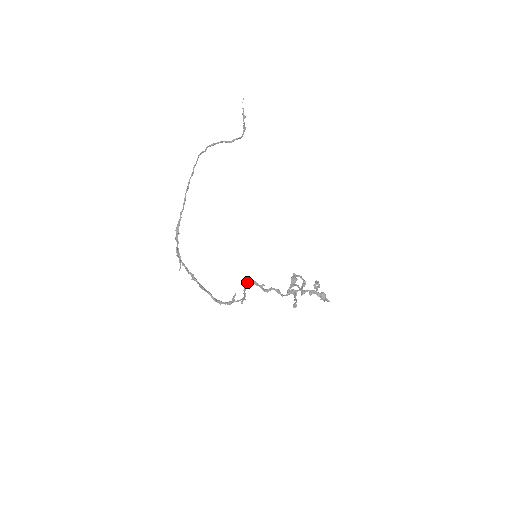
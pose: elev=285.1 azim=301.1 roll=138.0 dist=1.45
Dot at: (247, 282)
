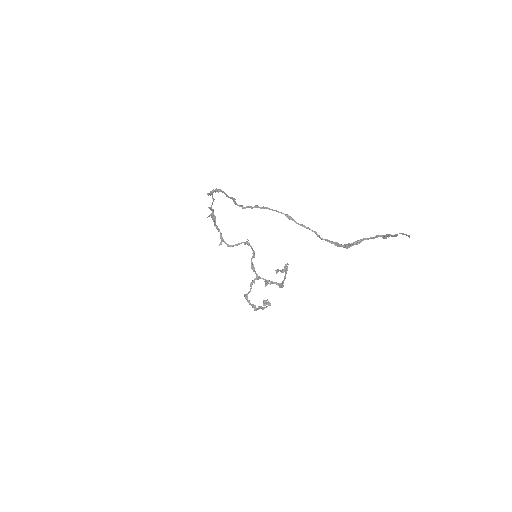
Dot at: (248, 244)
